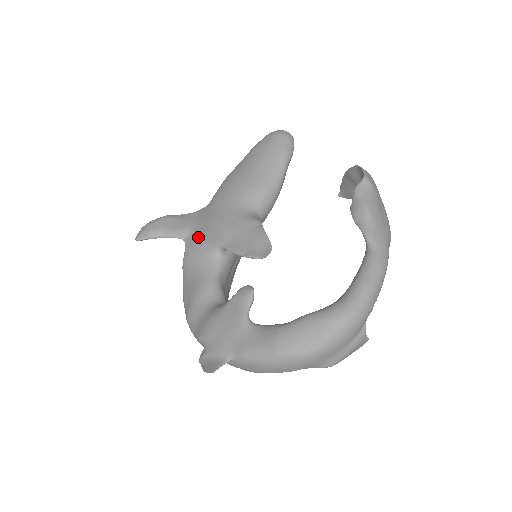
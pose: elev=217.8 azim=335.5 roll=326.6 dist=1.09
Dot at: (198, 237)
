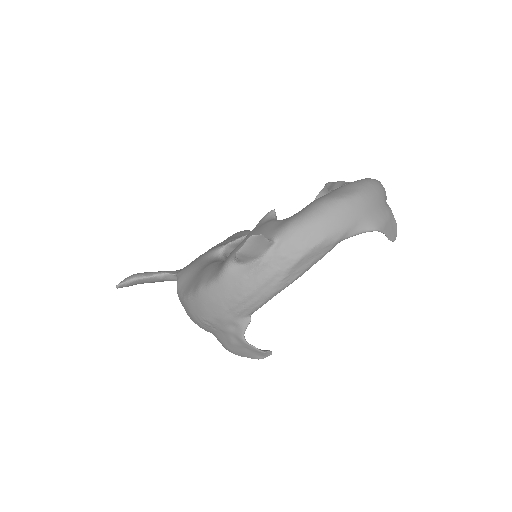
Dot at: (191, 263)
